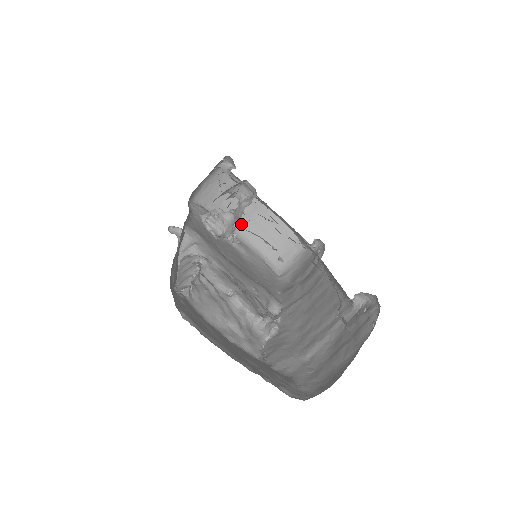
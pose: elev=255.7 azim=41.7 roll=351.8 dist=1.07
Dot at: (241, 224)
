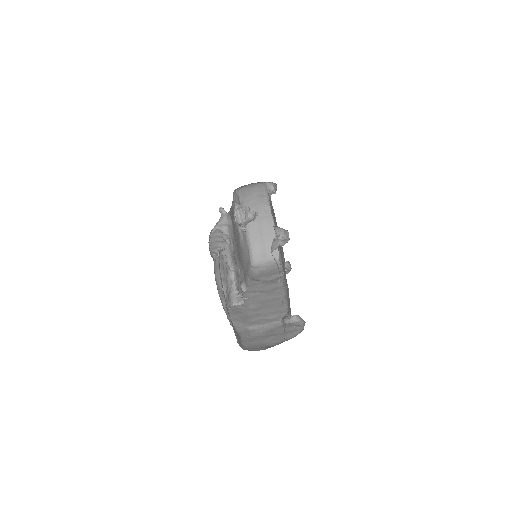
Dot at: occluded
